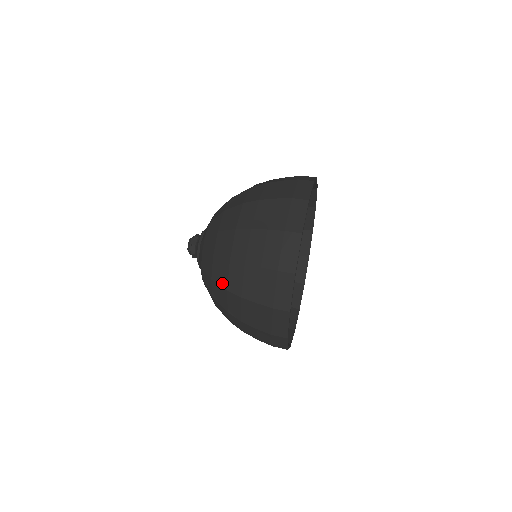
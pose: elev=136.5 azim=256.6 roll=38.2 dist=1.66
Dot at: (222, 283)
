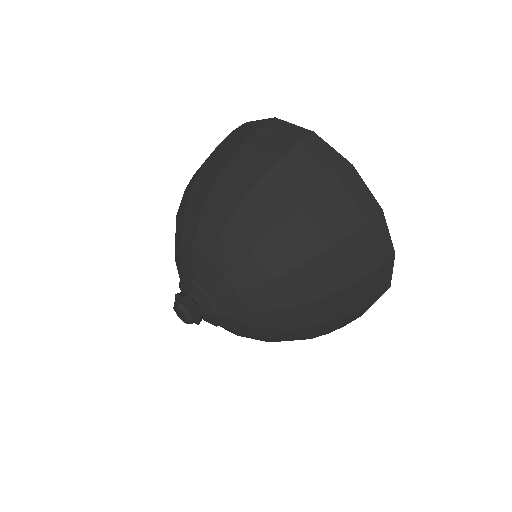
Dot at: (308, 298)
